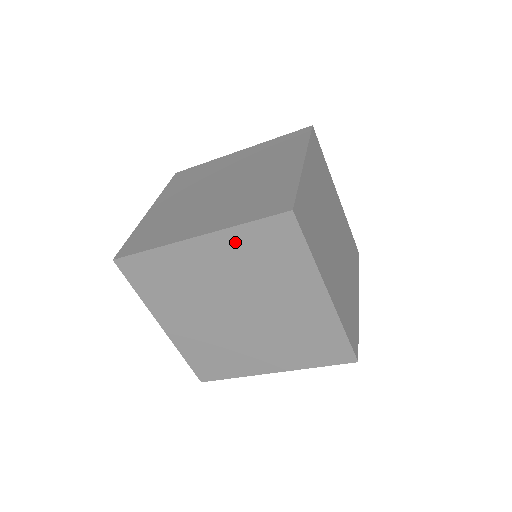
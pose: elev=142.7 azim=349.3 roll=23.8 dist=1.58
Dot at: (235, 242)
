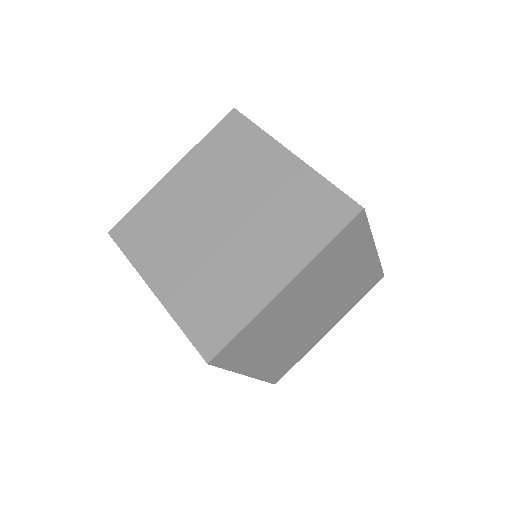
Dot at: (201, 155)
